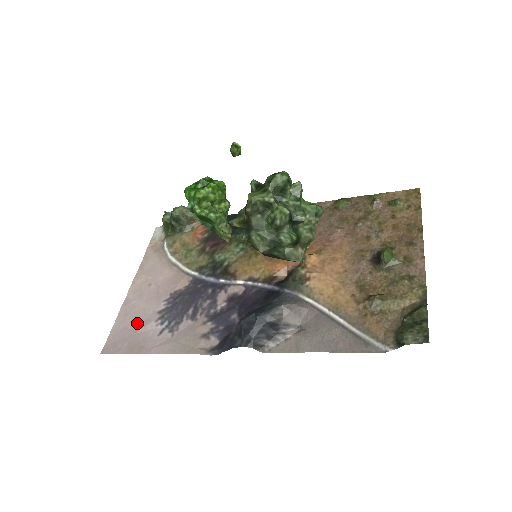
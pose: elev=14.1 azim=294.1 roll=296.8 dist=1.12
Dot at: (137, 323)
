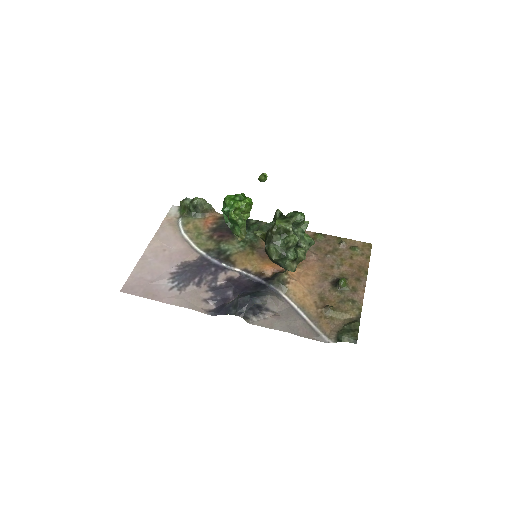
Dot at: (152, 276)
